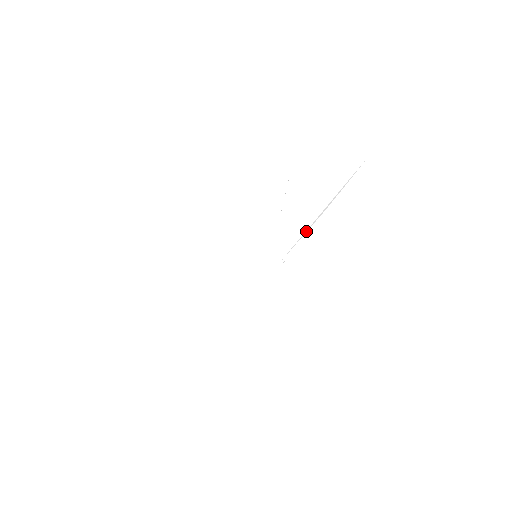
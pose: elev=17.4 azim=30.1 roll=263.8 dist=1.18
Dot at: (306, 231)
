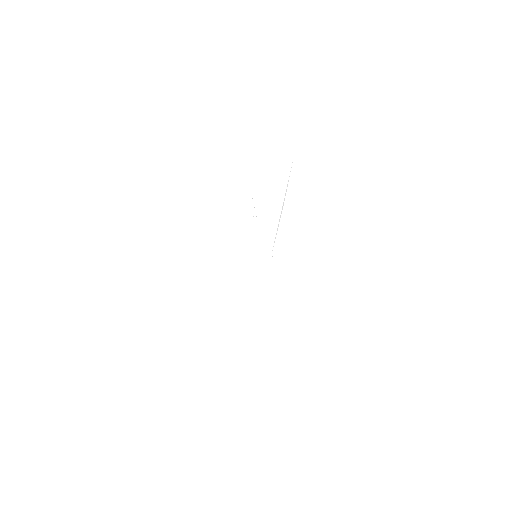
Dot at: (277, 228)
